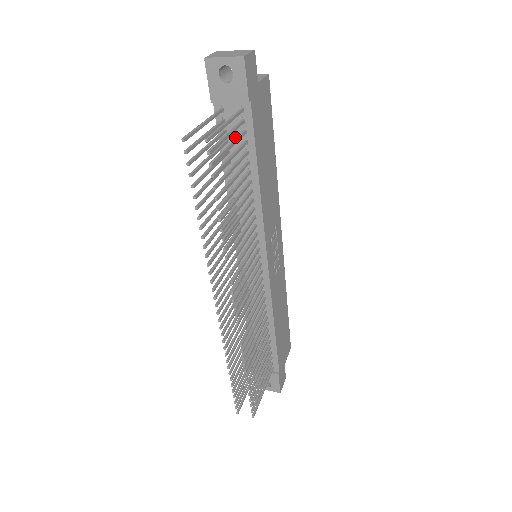
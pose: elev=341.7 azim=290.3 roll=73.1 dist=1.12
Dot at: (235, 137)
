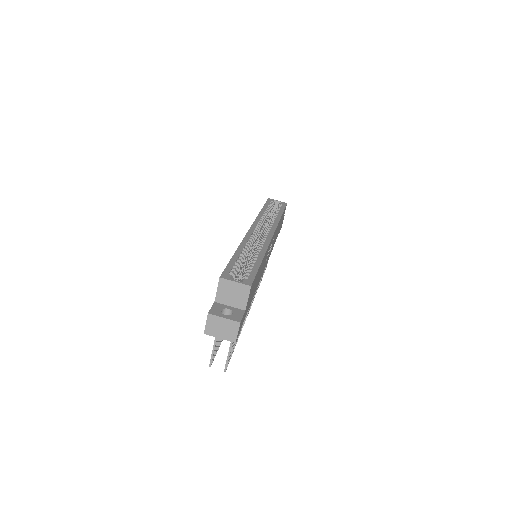
Dot at: occluded
